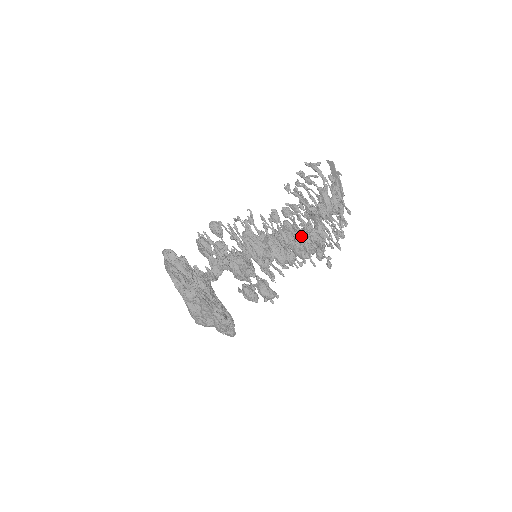
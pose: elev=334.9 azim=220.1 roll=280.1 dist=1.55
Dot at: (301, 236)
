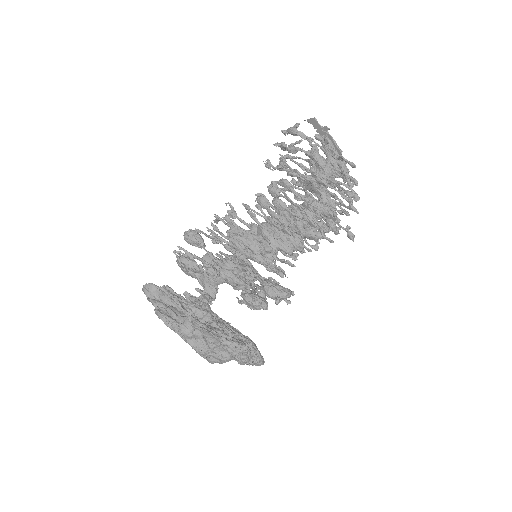
Dot at: (301, 212)
